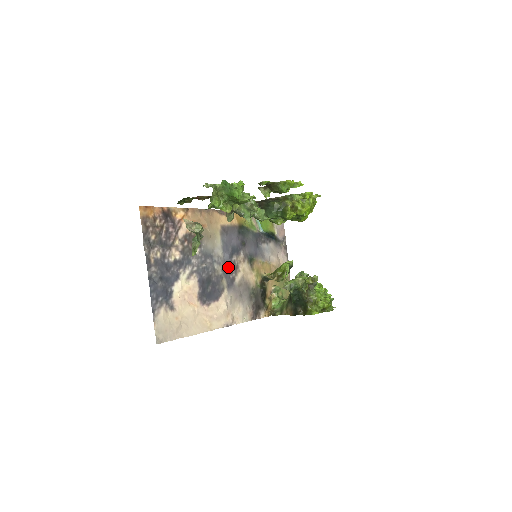
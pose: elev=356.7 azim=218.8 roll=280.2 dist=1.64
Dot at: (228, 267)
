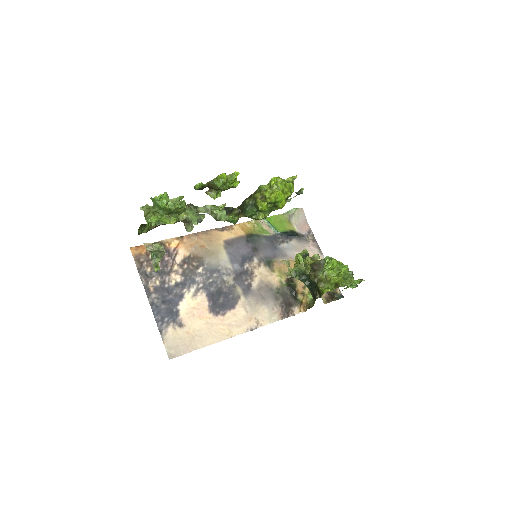
Dot at: (241, 275)
